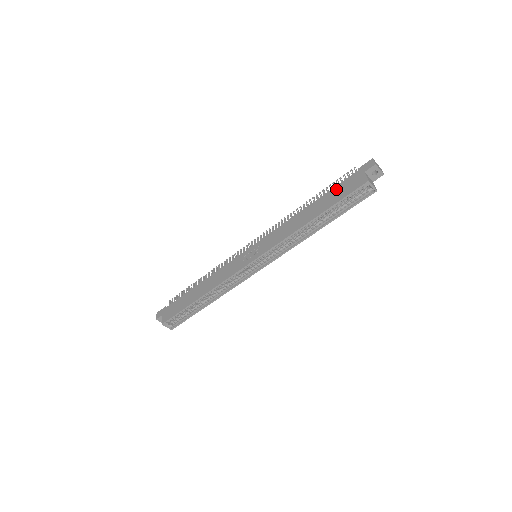
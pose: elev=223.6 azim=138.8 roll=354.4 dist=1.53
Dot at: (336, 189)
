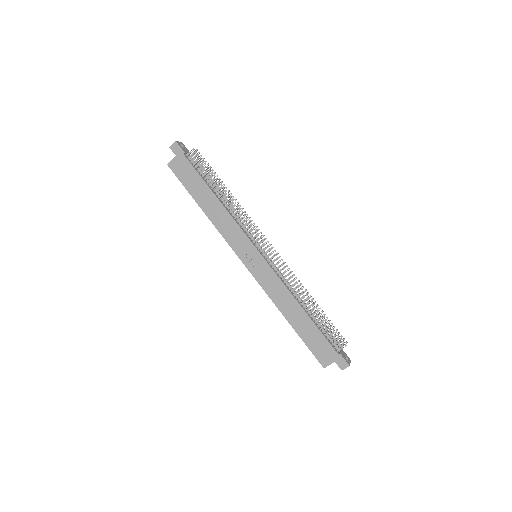
Dot at: (319, 337)
